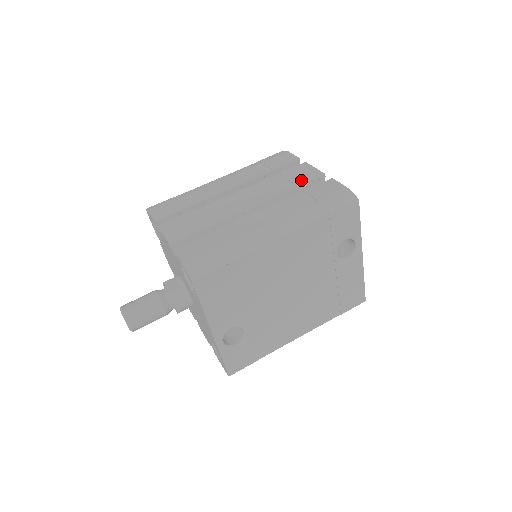
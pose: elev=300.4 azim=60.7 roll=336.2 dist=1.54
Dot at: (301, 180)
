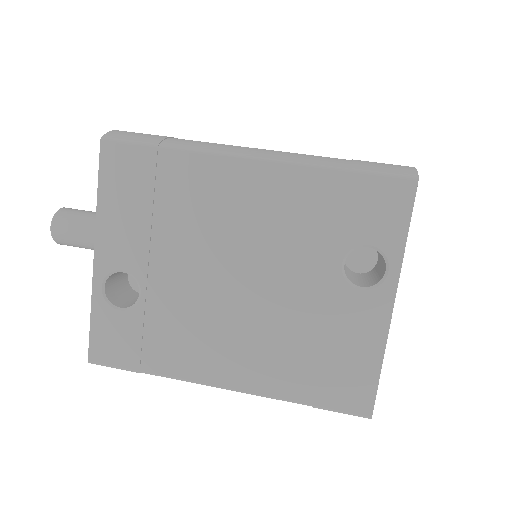
Dot at: occluded
